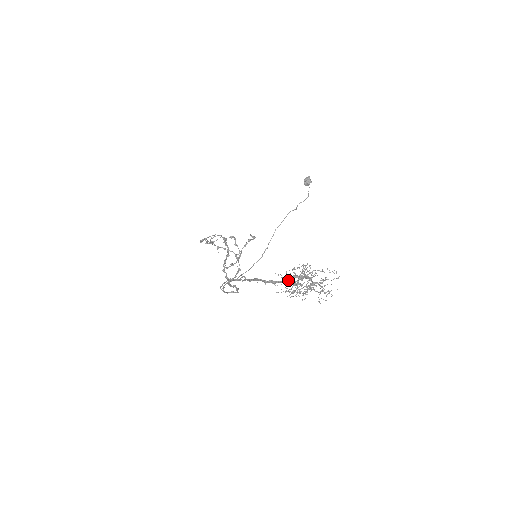
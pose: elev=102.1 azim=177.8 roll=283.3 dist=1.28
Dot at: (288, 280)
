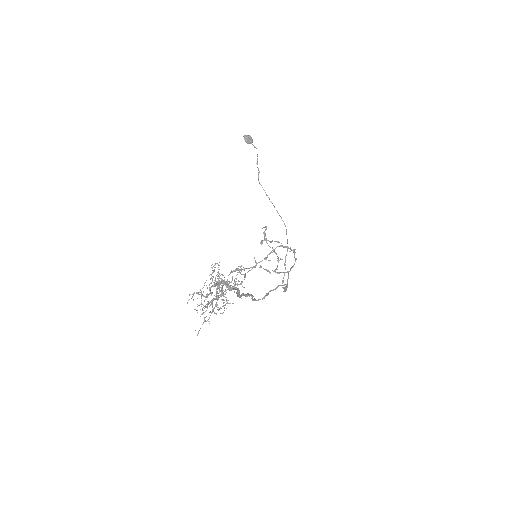
Dot at: (228, 289)
